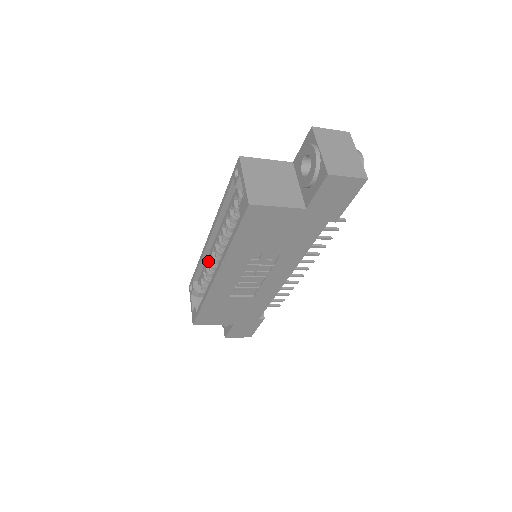
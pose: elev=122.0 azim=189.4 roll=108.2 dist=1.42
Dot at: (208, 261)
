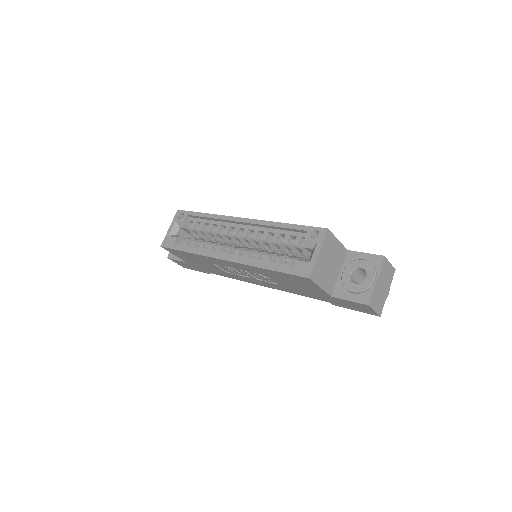
Dot at: (219, 226)
